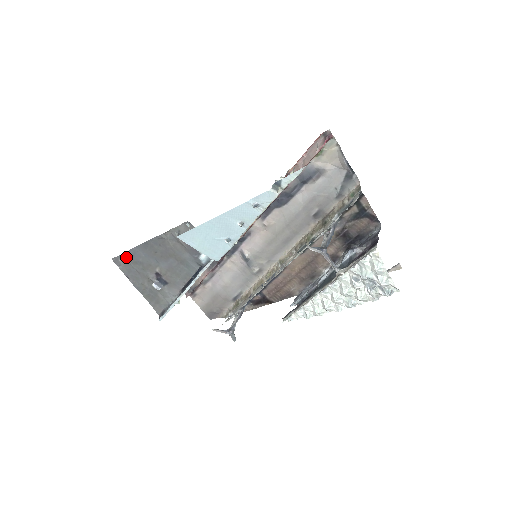
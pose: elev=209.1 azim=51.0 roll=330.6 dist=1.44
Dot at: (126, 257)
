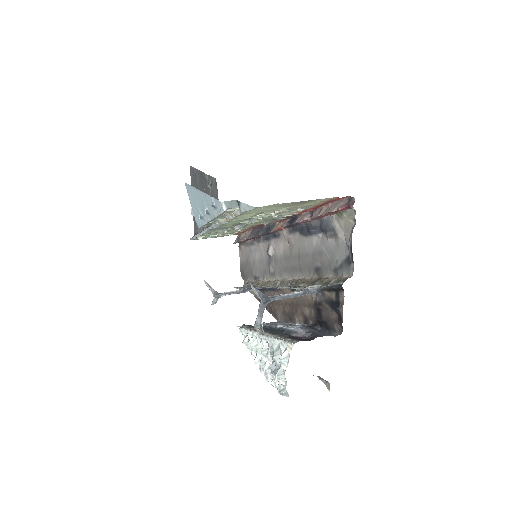
Dot at: (194, 172)
